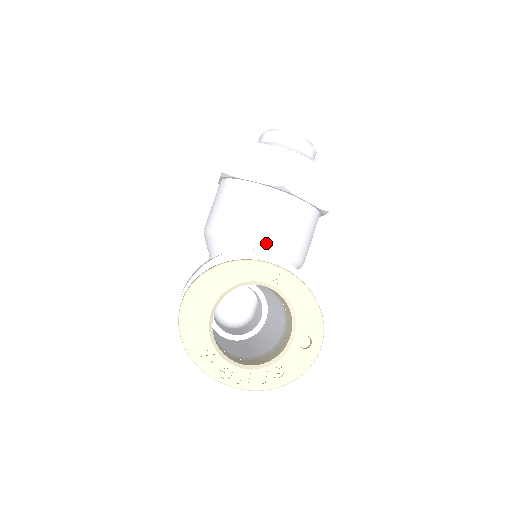
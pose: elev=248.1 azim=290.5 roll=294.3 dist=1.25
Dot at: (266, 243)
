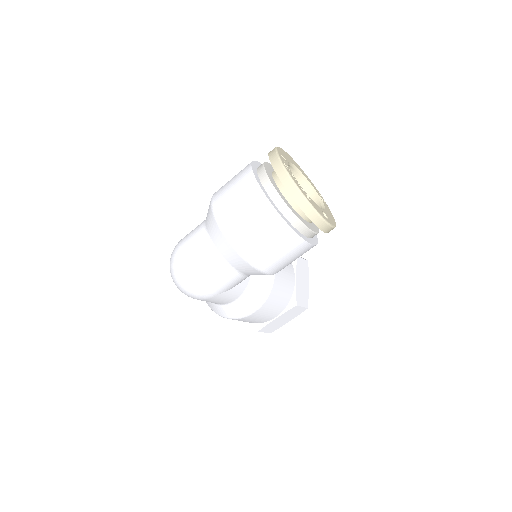
Dot at: occluded
